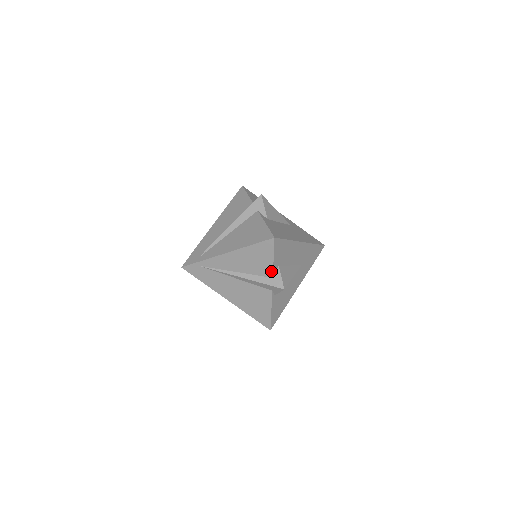
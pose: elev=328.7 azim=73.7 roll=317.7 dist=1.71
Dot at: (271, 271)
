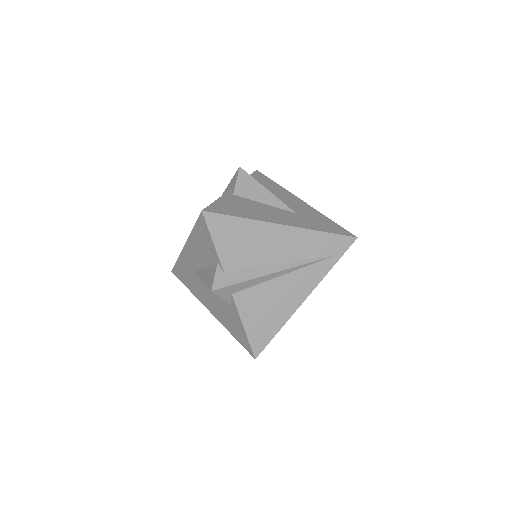
Dot at: occluded
